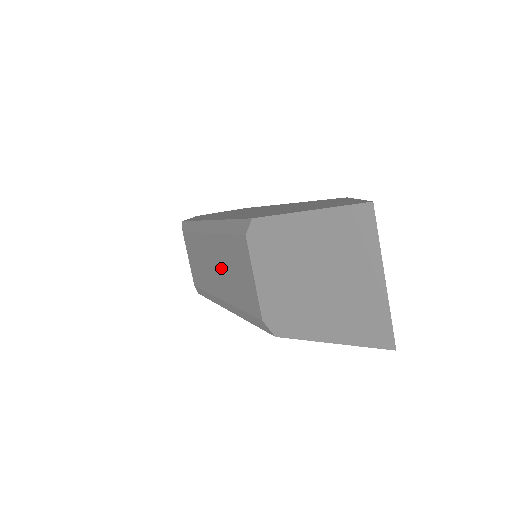
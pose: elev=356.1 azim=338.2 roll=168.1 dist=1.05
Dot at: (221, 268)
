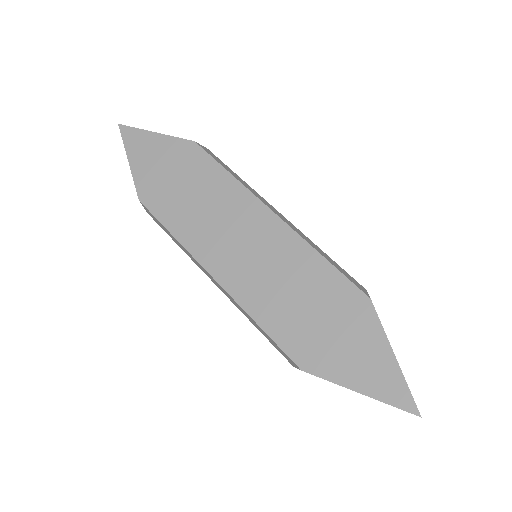
Dot at: occluded
